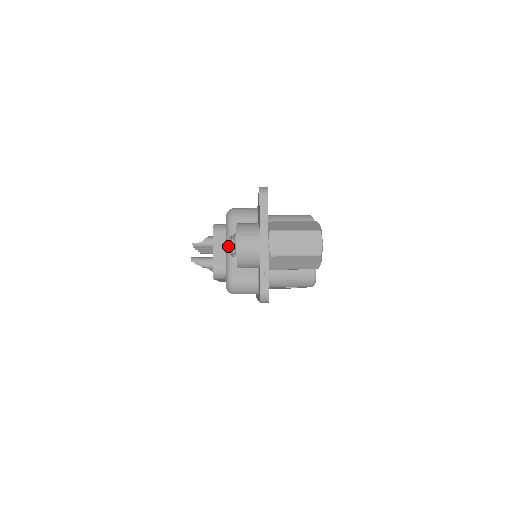
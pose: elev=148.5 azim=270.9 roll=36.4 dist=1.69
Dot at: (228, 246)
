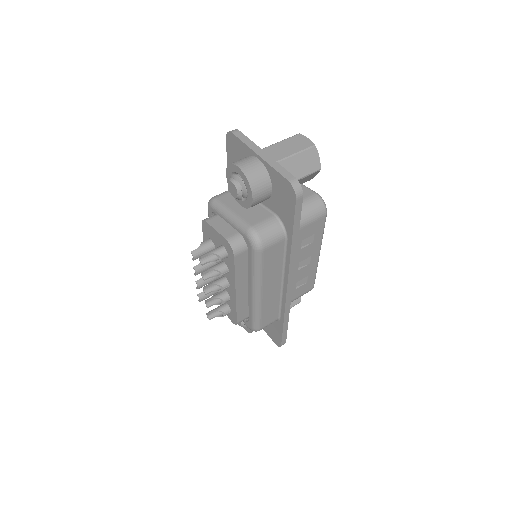
Dot at: (229, 214)
